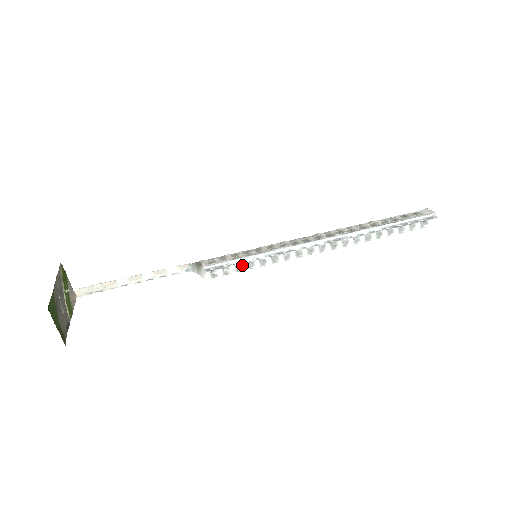
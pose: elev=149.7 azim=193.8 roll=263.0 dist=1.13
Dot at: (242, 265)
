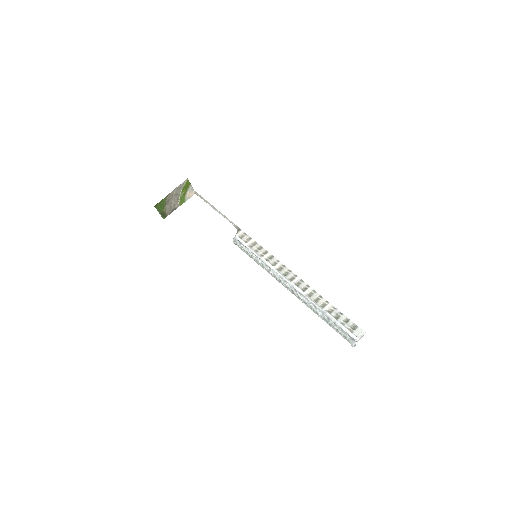
Dot at: (248, 253)
